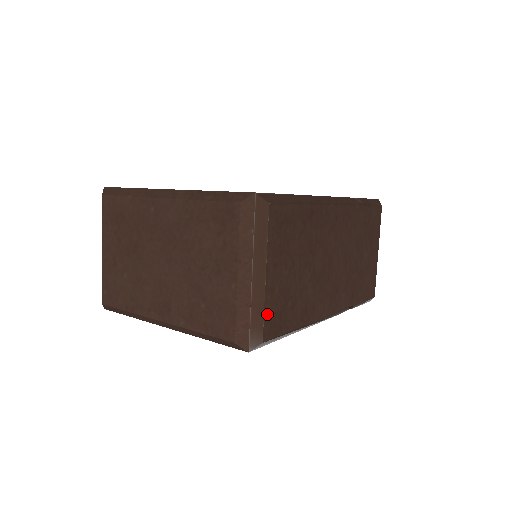
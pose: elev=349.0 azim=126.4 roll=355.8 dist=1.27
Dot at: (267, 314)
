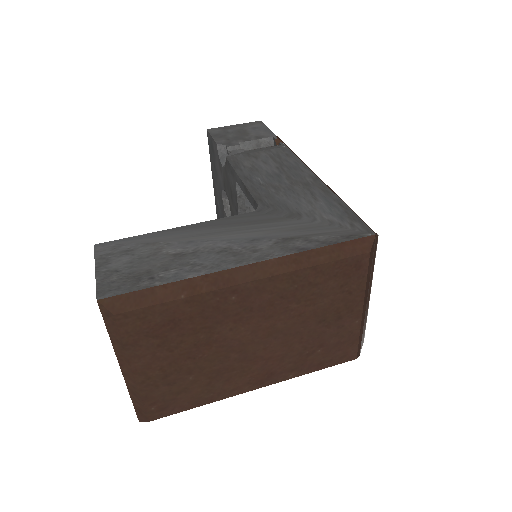
Dot at: occluded
